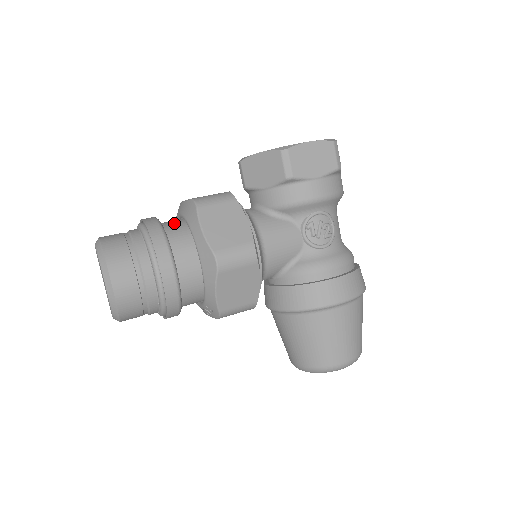
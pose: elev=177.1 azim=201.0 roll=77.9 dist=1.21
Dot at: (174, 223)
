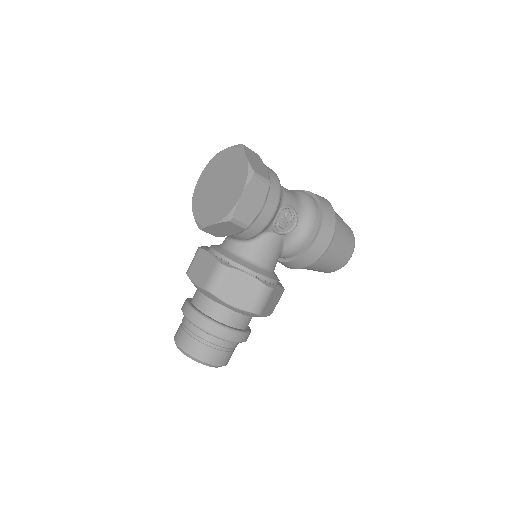
Dot at: (206, 303)
